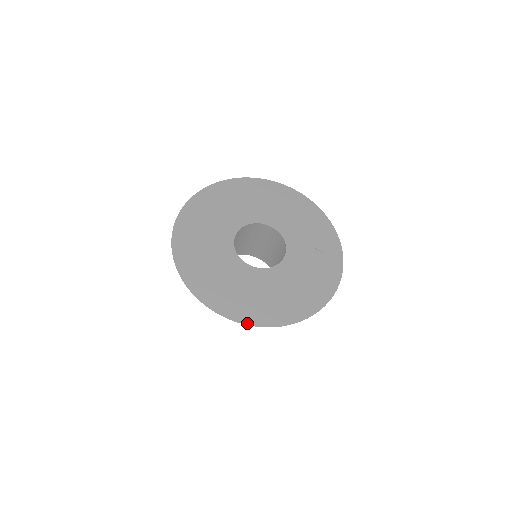
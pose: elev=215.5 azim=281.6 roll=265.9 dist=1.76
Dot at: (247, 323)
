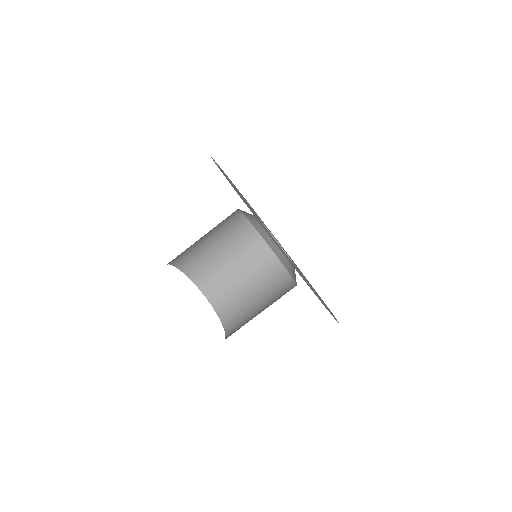
Dot at: occluded
